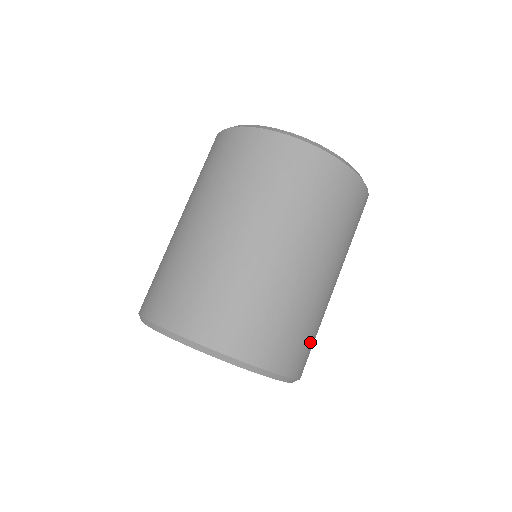
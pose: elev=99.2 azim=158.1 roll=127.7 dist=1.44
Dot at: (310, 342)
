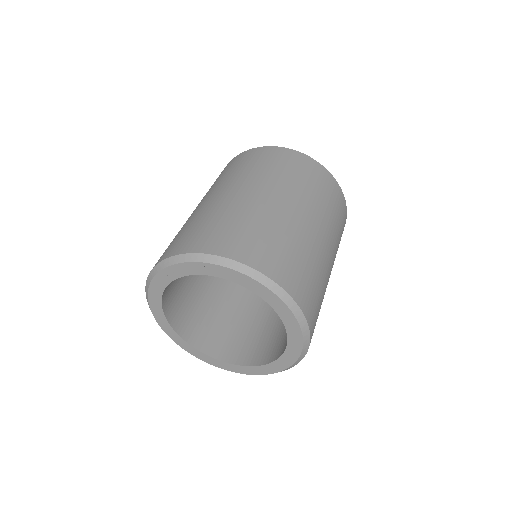
Dot at: occluded
